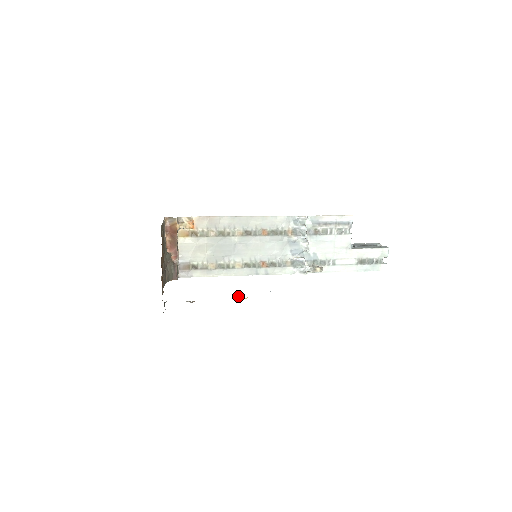
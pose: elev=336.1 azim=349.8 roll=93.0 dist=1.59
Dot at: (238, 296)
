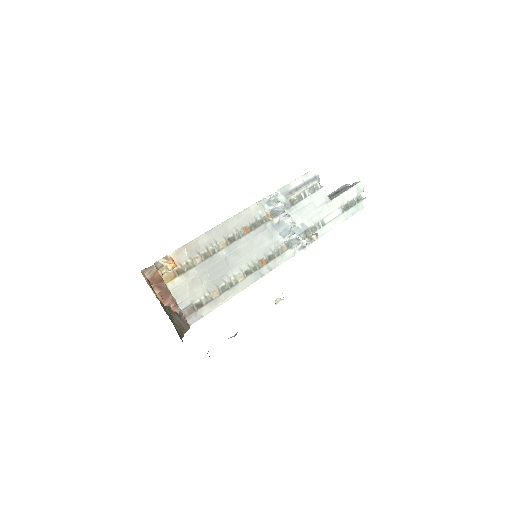
Dot at: (276, 300)
